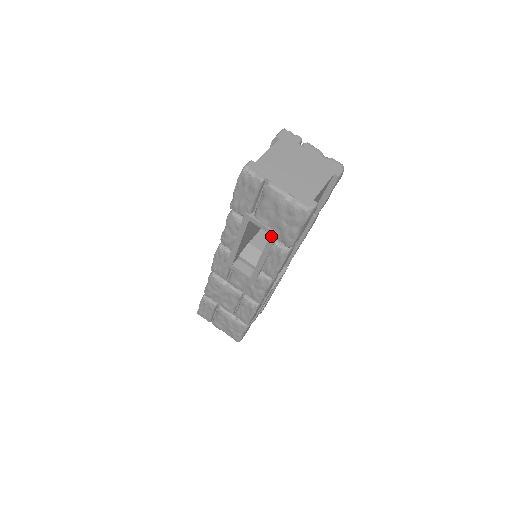
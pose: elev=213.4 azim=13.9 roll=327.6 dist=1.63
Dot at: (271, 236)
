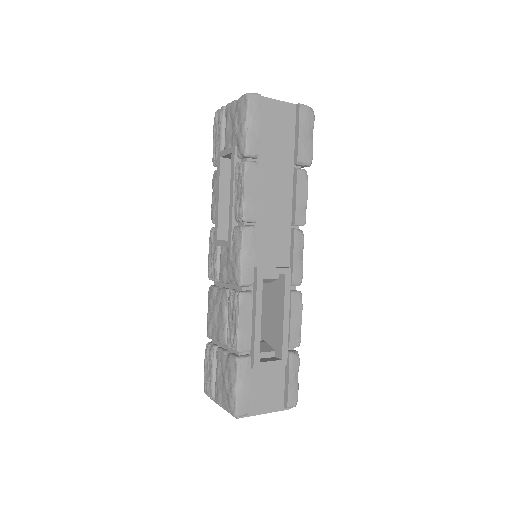
Dot at: (232, 154)
